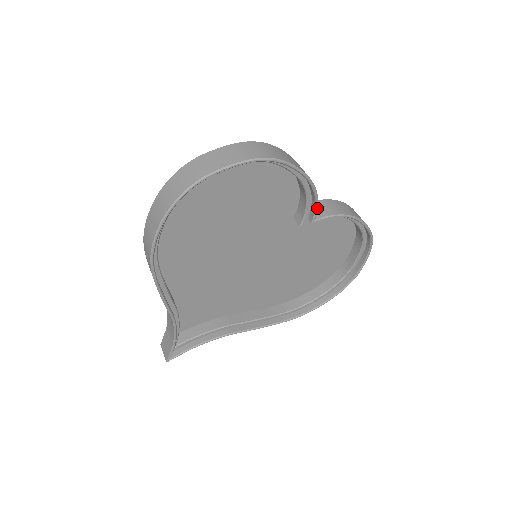
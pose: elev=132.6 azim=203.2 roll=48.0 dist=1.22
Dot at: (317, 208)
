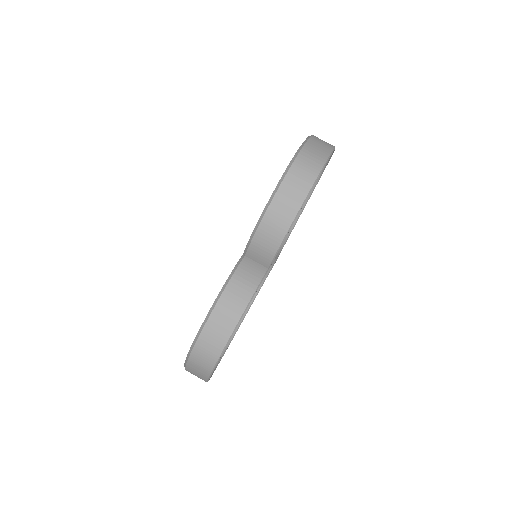
Dot at: (262, 280)
